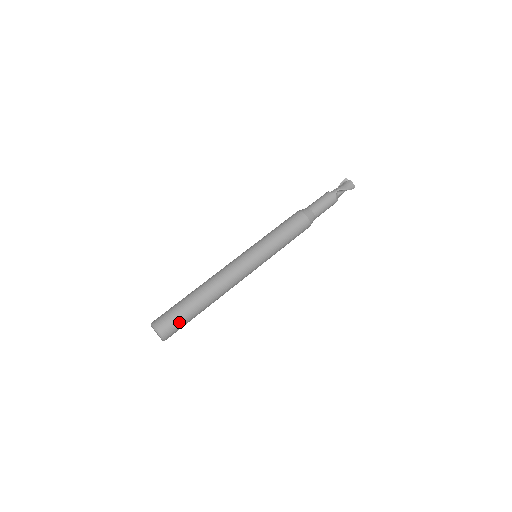
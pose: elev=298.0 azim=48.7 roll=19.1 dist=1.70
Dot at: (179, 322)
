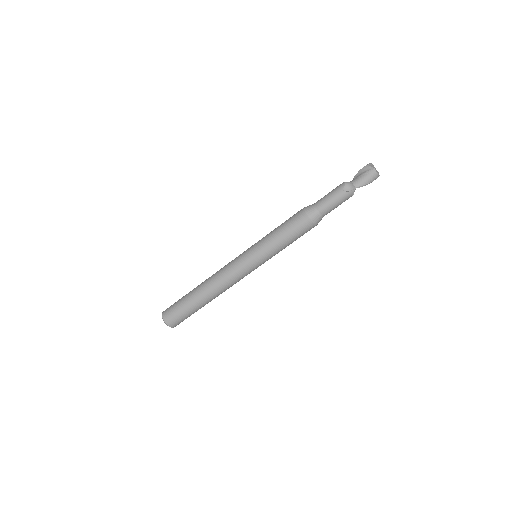
Dot at: (186, 318)
